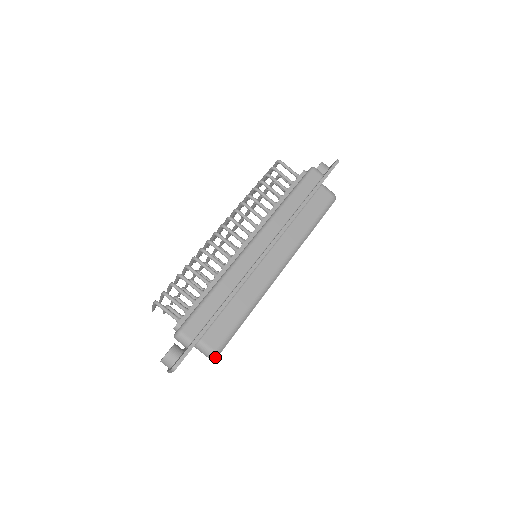
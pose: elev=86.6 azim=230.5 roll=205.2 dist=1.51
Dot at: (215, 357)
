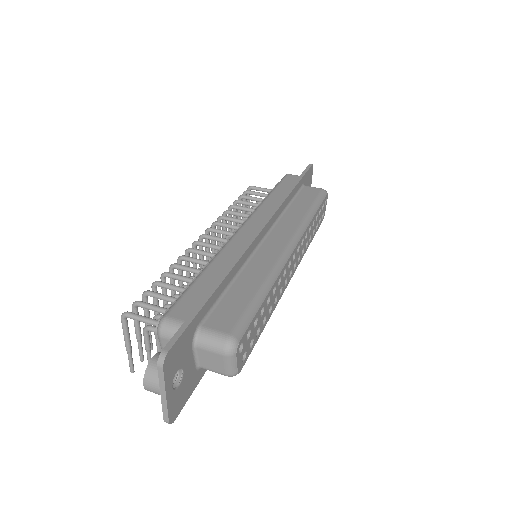
Dot at: (233, 347)
